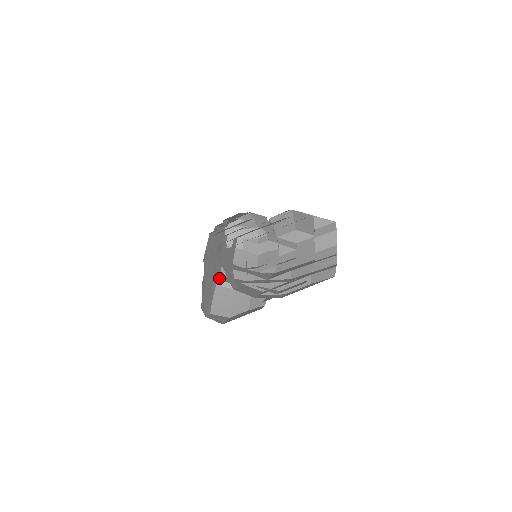
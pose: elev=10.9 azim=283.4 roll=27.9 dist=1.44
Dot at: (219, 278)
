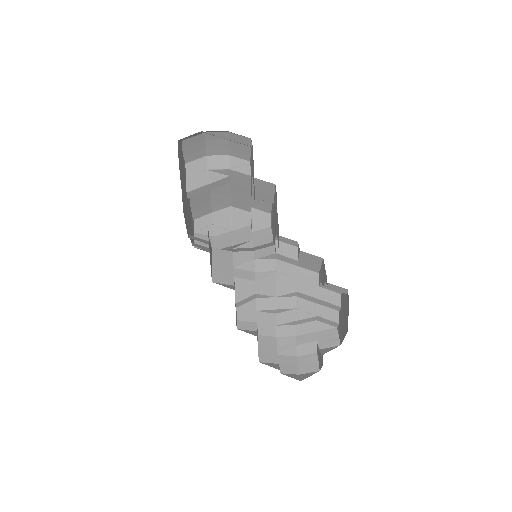
Dot at: (239, 318)
